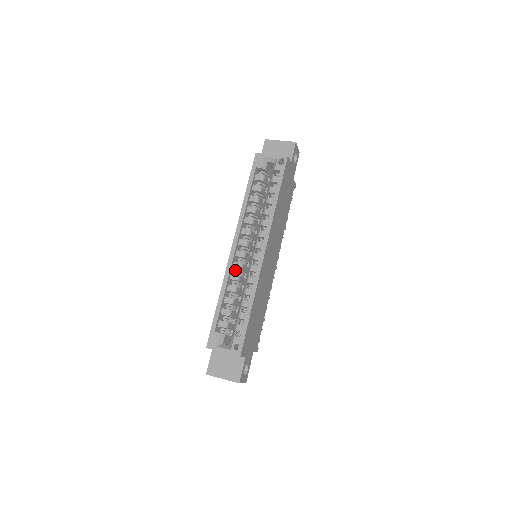
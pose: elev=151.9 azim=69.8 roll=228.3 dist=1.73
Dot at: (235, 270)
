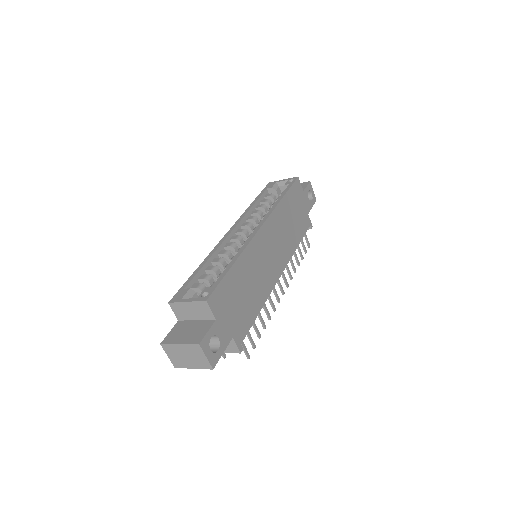
Dot at: occluded
